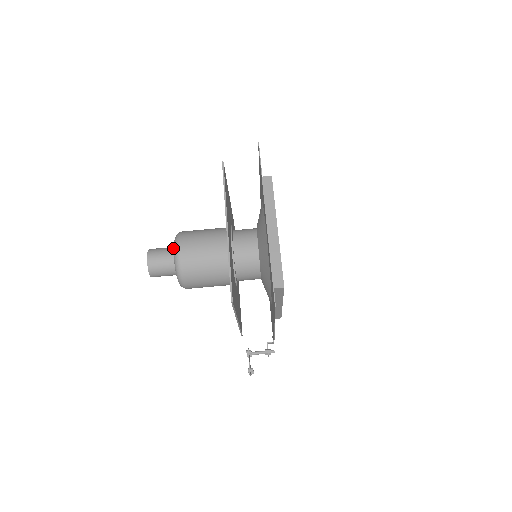
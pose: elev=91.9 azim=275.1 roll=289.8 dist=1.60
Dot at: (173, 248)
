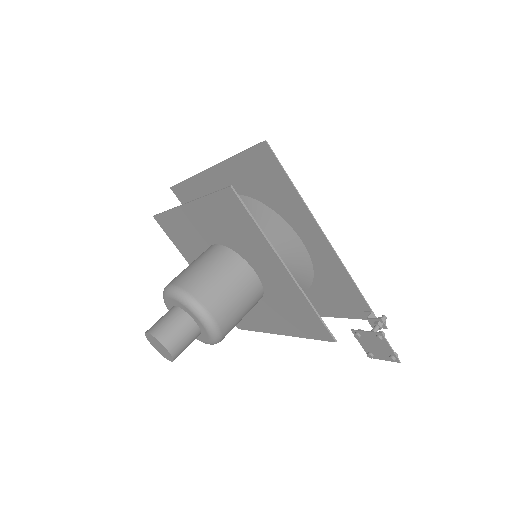
Dot at: occluded
